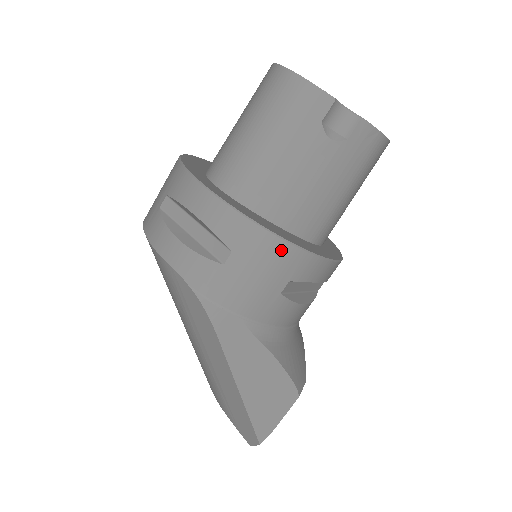
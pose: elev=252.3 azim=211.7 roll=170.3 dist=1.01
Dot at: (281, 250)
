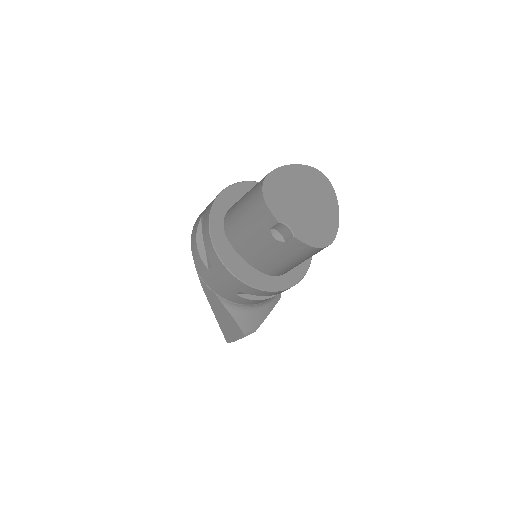
Dot at: (233, 279)
